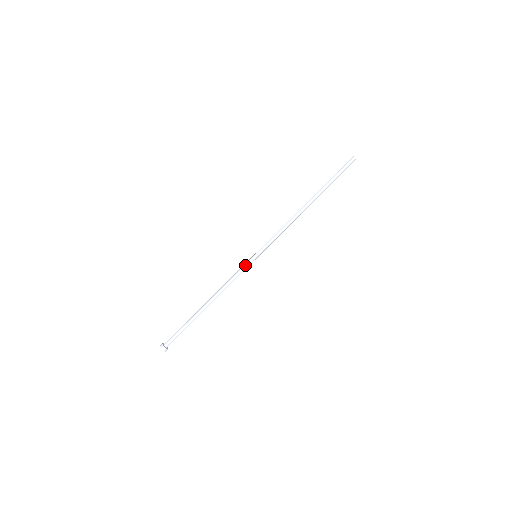
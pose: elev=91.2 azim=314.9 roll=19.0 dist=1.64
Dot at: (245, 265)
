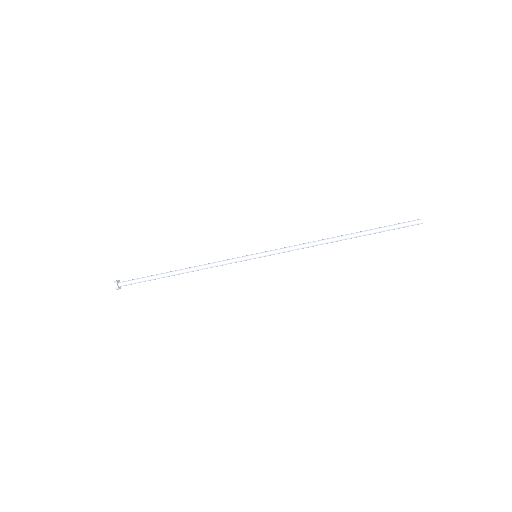
Dot at: (239, 258)
